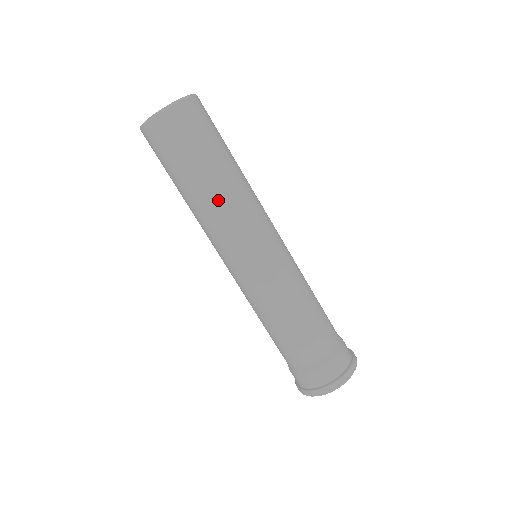
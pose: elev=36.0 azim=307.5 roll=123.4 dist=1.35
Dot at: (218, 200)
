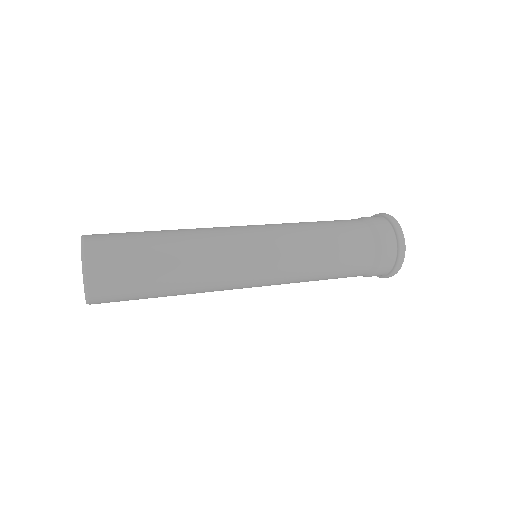
Dot at: (191, 247)
